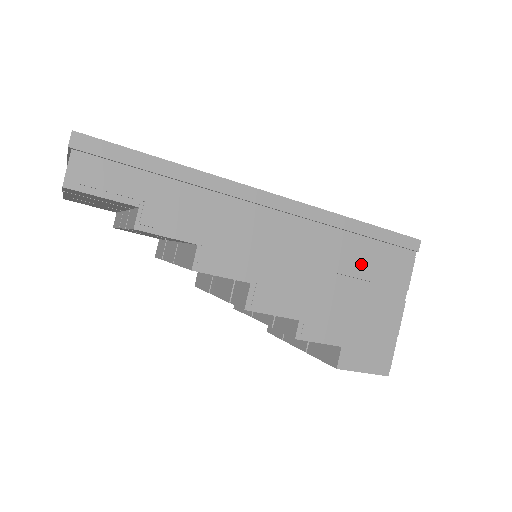
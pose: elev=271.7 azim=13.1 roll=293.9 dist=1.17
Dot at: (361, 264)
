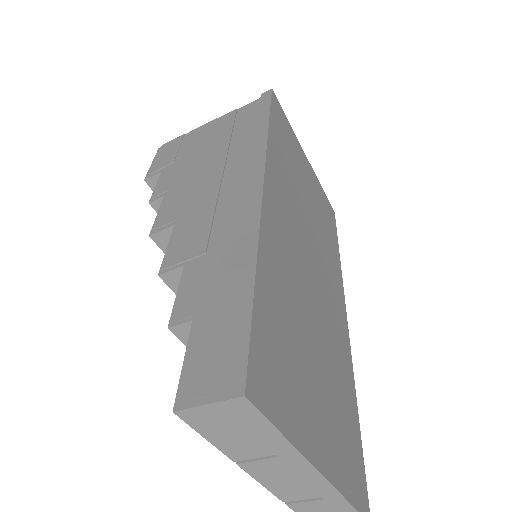
Dot at: occluded
